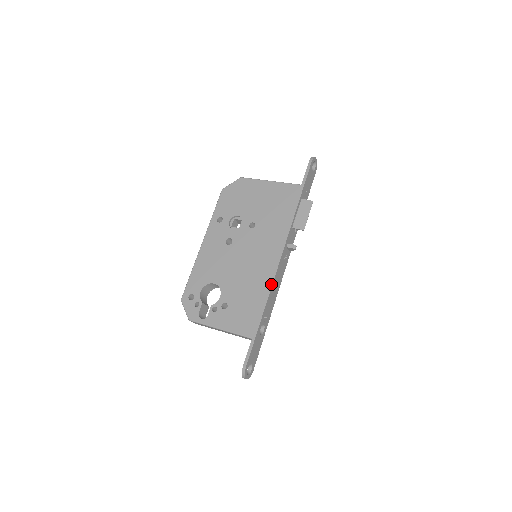
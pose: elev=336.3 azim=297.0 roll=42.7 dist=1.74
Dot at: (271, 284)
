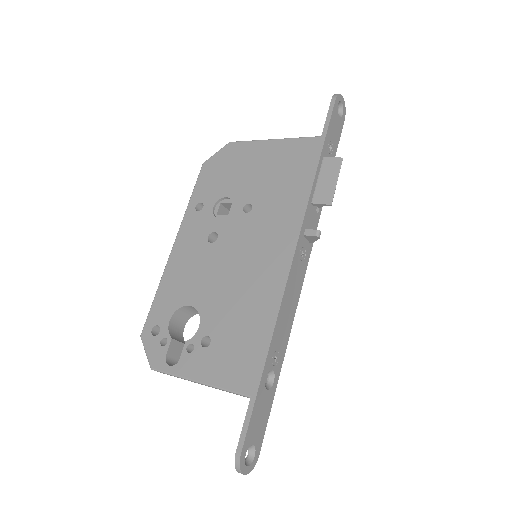
Dot at: (280, 298)
